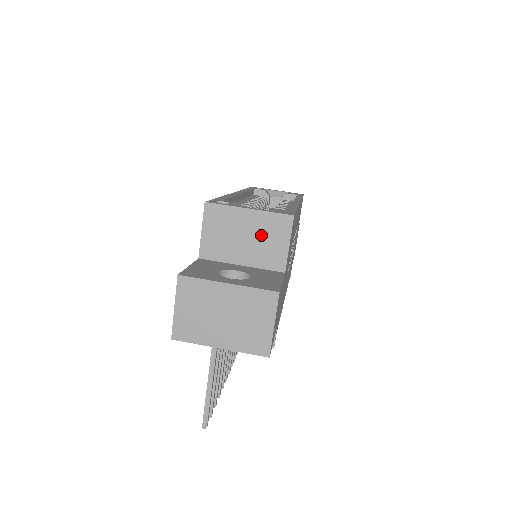
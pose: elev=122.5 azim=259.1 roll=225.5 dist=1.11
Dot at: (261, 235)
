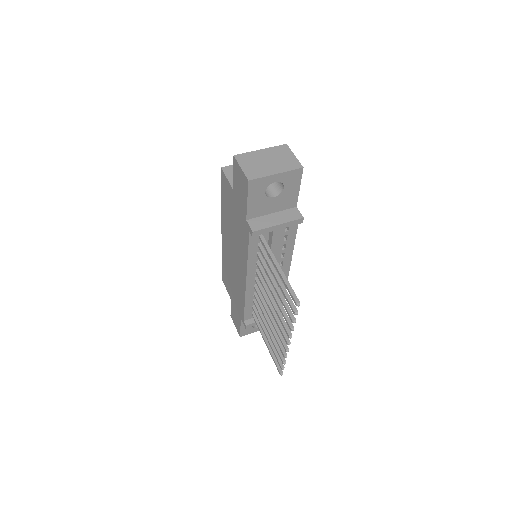
Dot at: occluded
